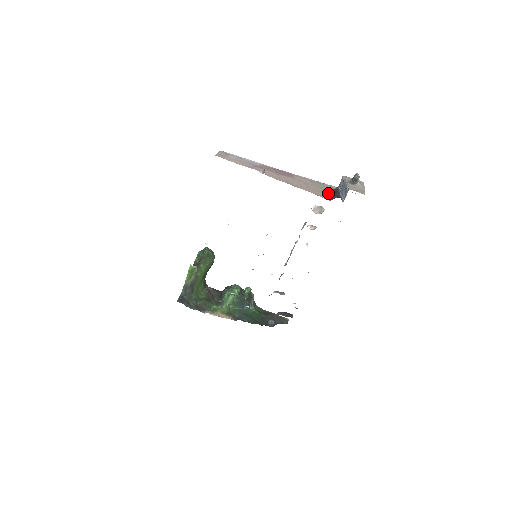
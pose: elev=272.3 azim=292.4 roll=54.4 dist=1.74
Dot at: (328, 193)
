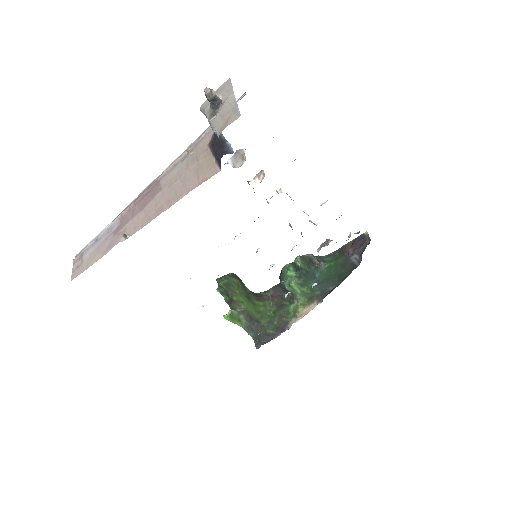
Dot at: (211, 154)
